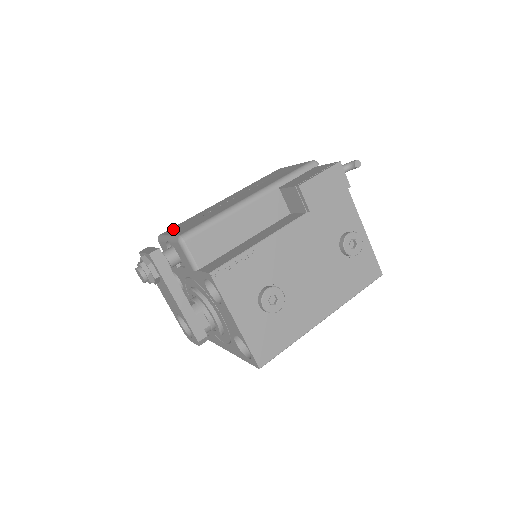
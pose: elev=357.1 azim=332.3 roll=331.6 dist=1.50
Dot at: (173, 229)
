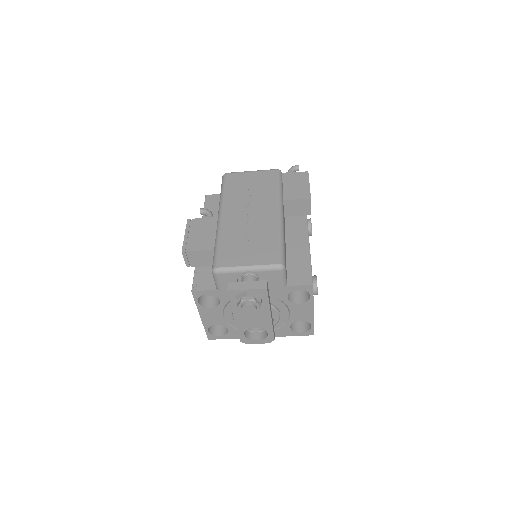
Dot at: (231, 258)
